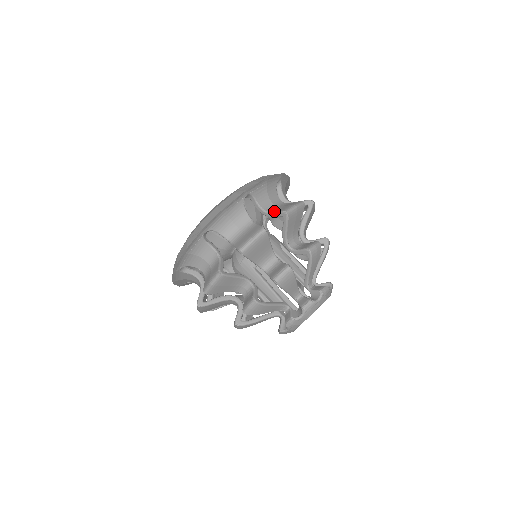
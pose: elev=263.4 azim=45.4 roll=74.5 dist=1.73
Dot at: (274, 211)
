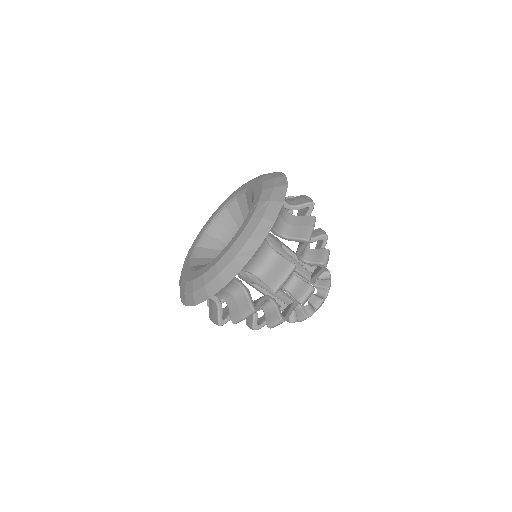
Dot at: (263, 280)
